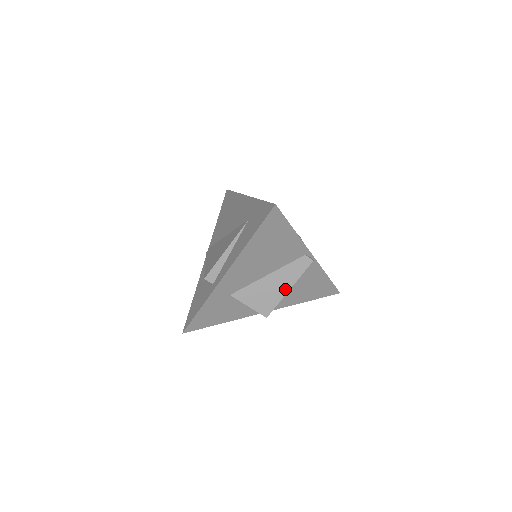
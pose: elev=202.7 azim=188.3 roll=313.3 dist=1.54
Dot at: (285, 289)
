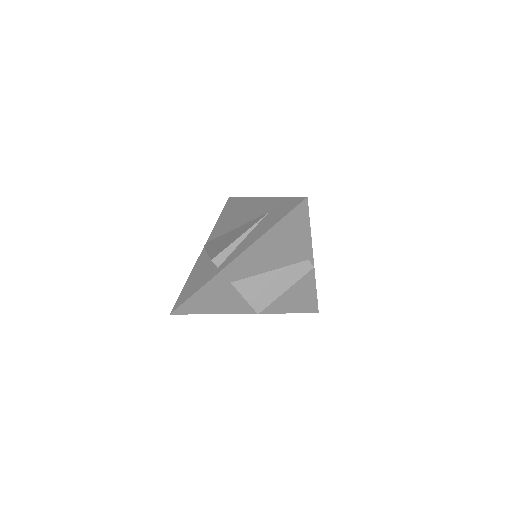
Dot at: (282, 289)
